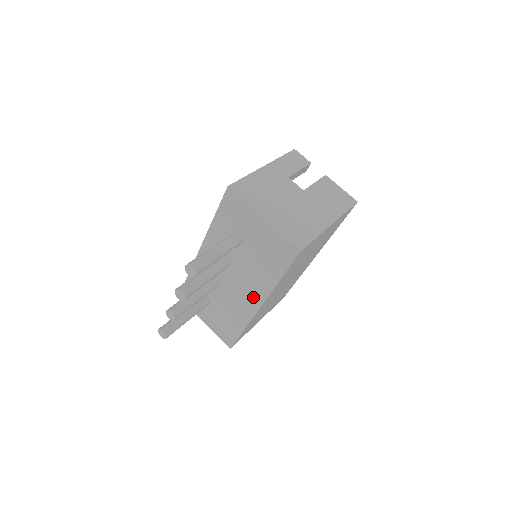
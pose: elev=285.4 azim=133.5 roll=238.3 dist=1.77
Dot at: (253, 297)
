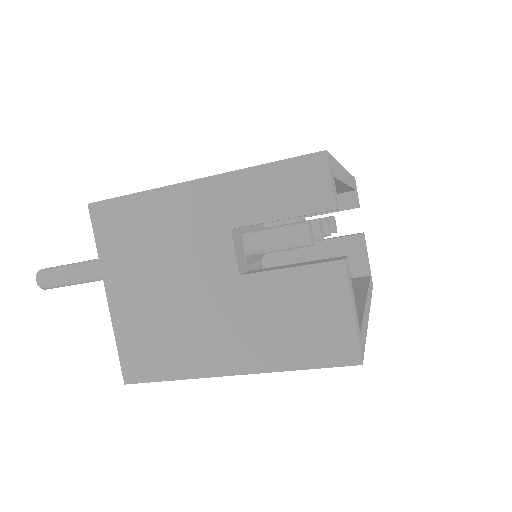
Dot at: occluded
